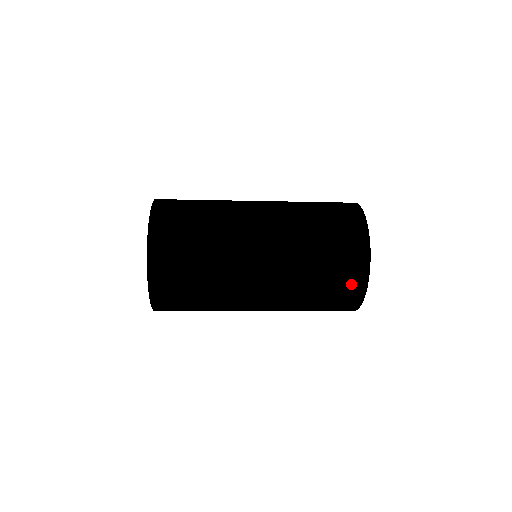
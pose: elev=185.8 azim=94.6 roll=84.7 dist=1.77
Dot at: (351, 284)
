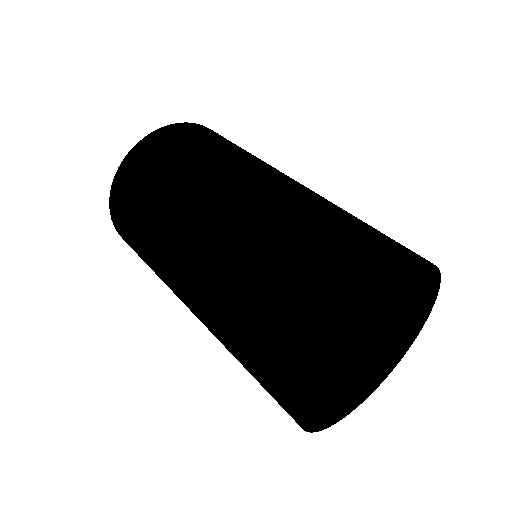
Dot at: (279, 380)
